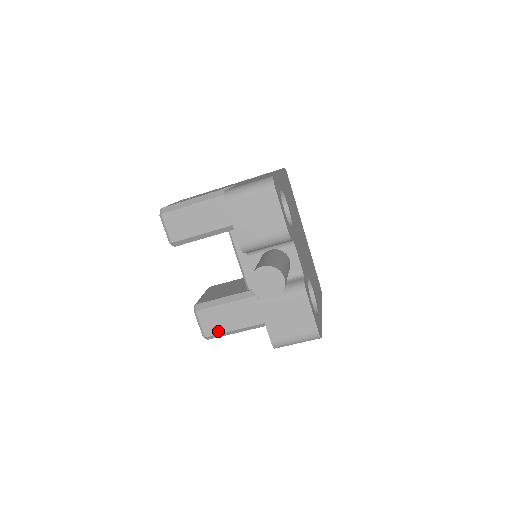
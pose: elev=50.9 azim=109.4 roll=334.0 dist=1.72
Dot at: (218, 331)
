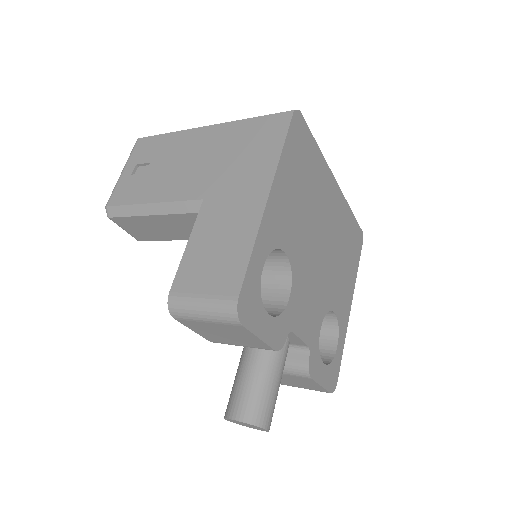
Dot at: occluded
